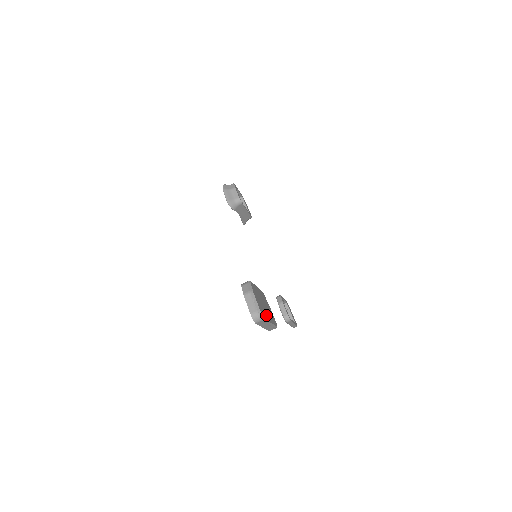
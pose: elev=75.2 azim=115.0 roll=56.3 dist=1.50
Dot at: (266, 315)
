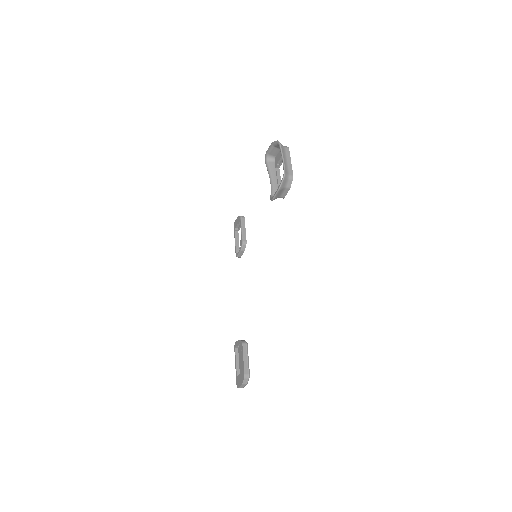
Dot at: occluded
